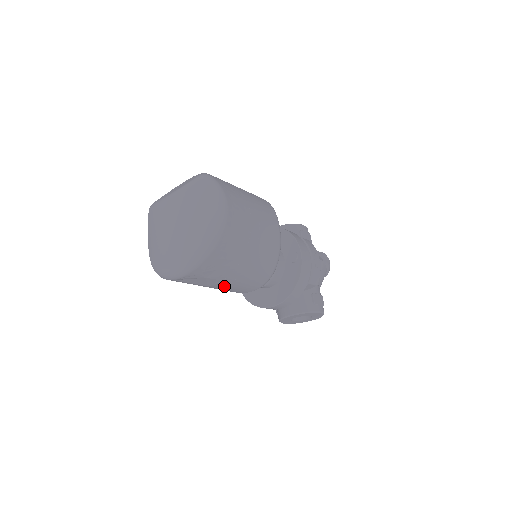
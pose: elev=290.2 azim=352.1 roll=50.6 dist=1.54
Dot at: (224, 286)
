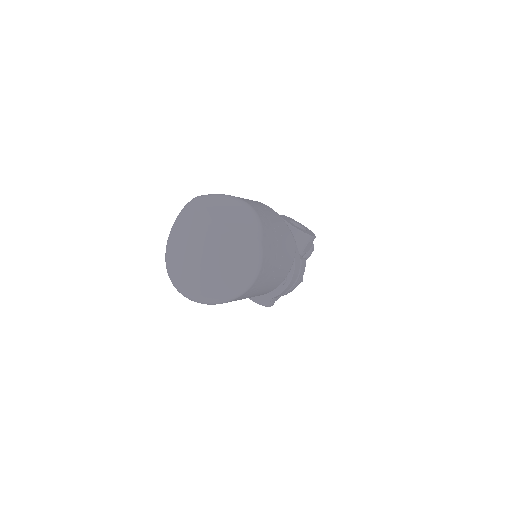
Dot at: occluded
